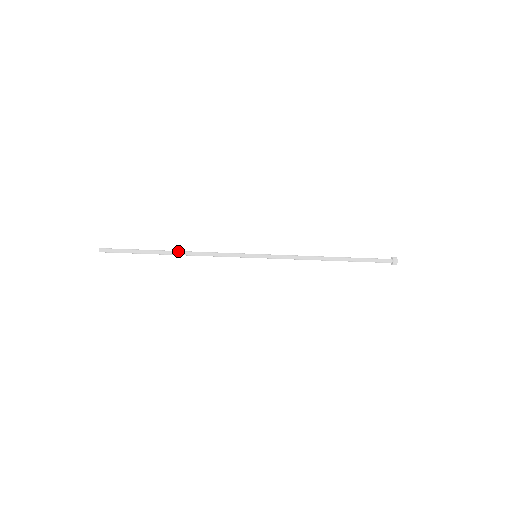
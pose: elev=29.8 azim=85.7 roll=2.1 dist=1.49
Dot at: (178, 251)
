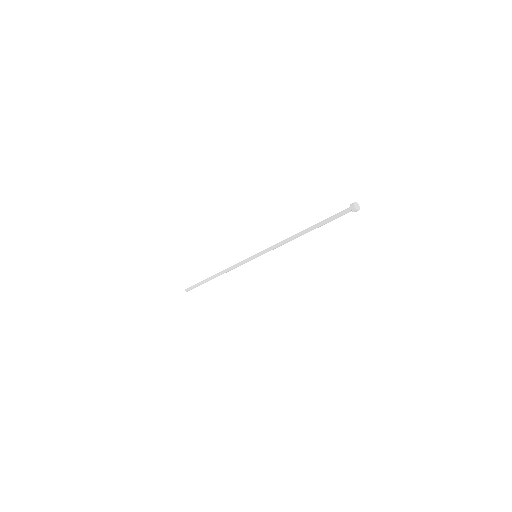
Dot at: occluded
